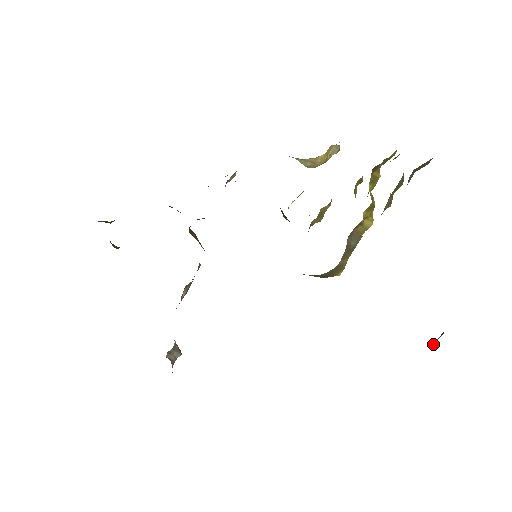
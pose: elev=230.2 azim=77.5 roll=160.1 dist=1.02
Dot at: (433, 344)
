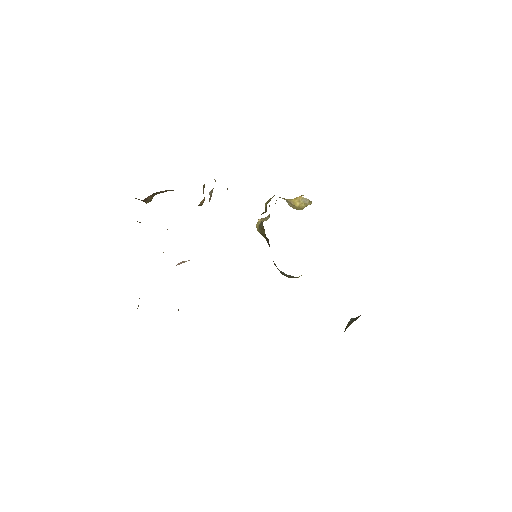
Dot at: (348, 323)
